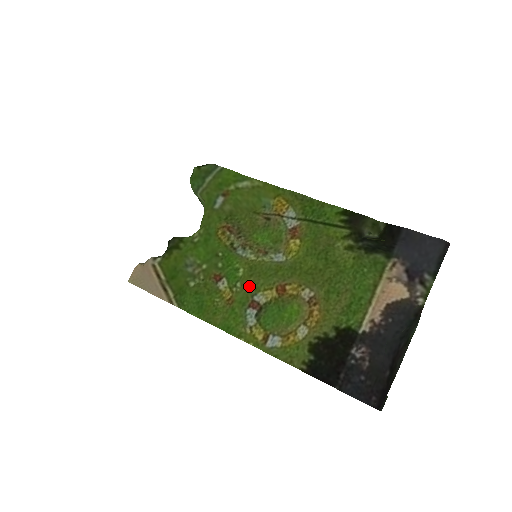
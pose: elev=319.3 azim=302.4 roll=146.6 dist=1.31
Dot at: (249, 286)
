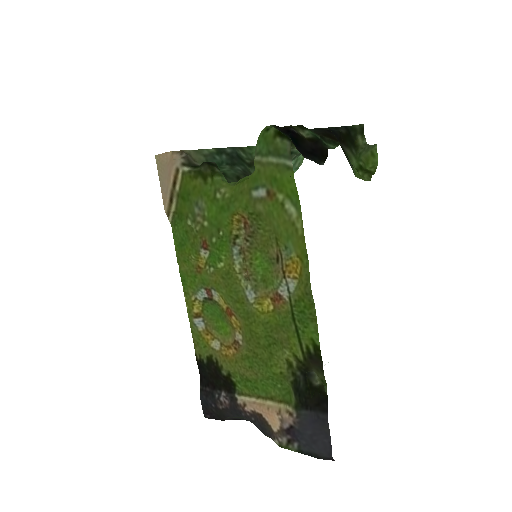
Dot at: (215, 281)
